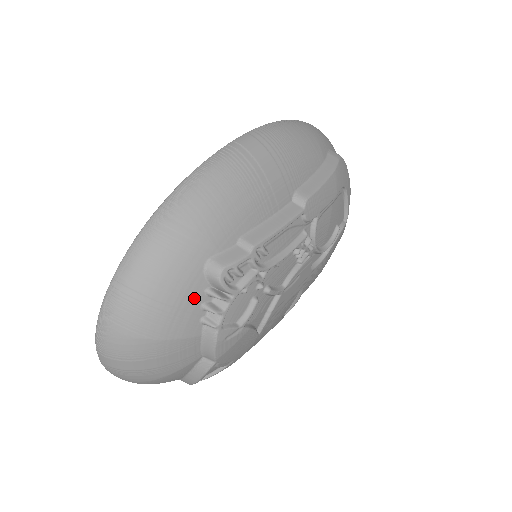
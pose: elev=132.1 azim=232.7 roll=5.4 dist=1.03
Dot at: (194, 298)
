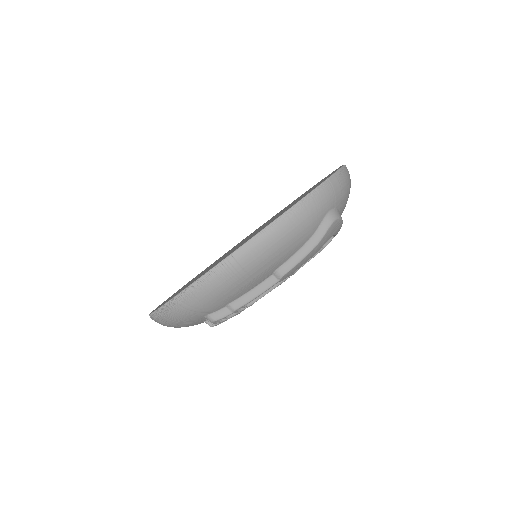
Dot at: (199, 322)
